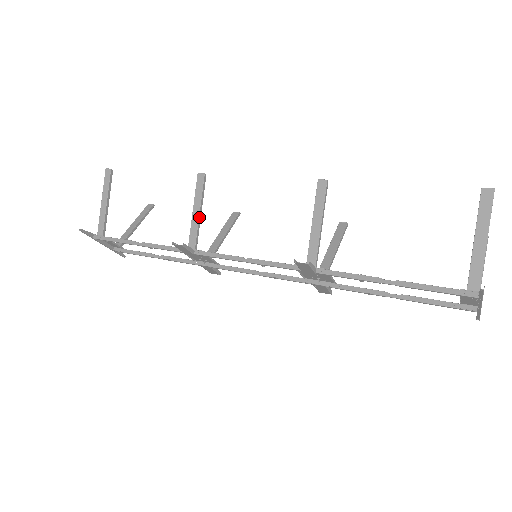
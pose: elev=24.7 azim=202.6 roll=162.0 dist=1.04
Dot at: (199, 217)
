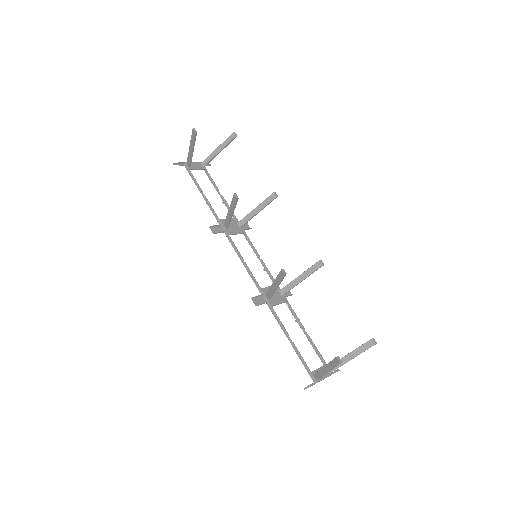
Dot at: (231, 216)
